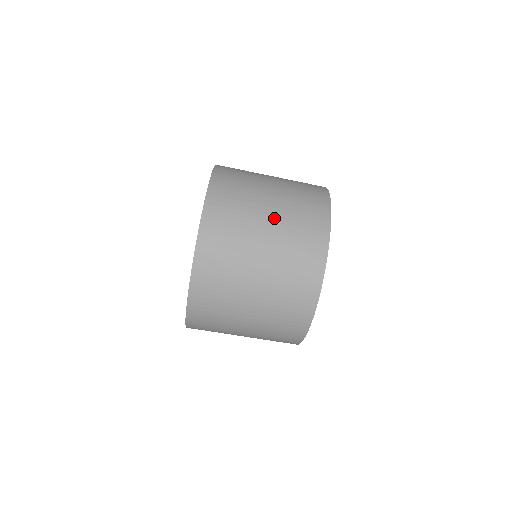
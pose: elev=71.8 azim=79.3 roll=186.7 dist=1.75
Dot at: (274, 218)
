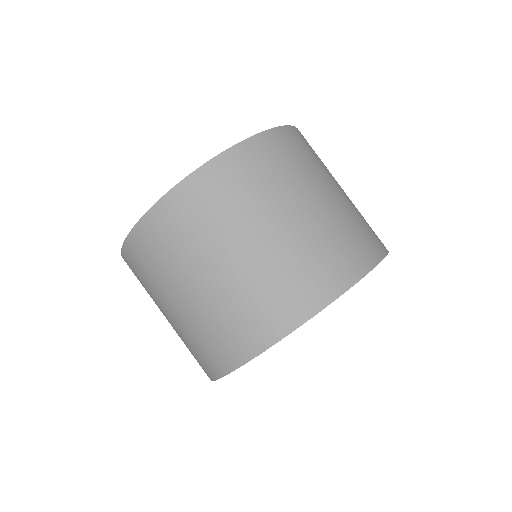
Dot at: (230, 271)
